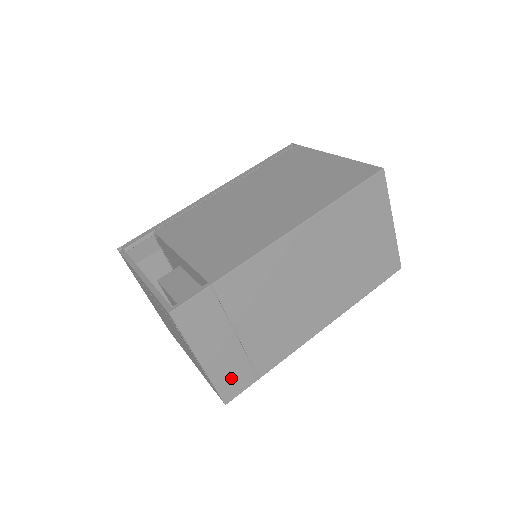
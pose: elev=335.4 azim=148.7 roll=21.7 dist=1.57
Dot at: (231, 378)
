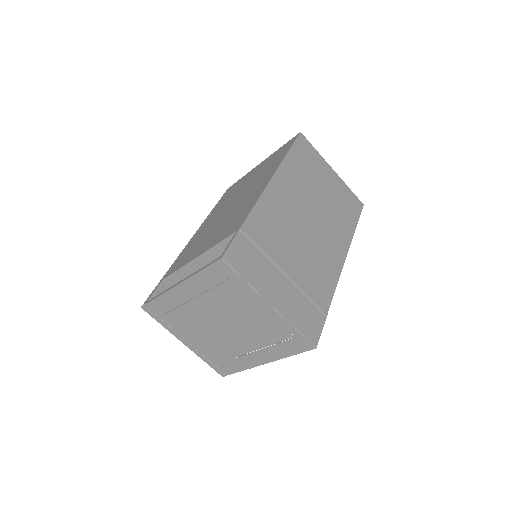
Dot at: (304, 318)
